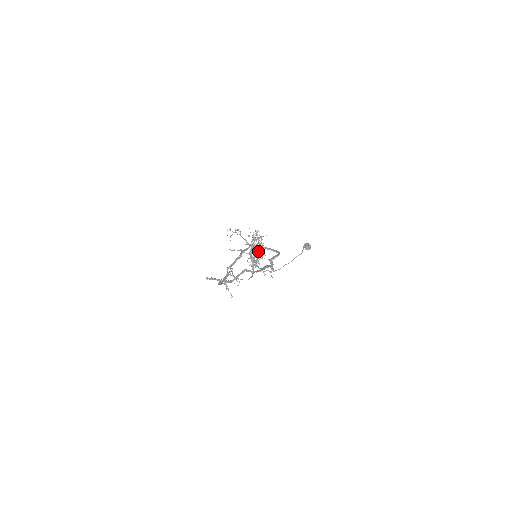
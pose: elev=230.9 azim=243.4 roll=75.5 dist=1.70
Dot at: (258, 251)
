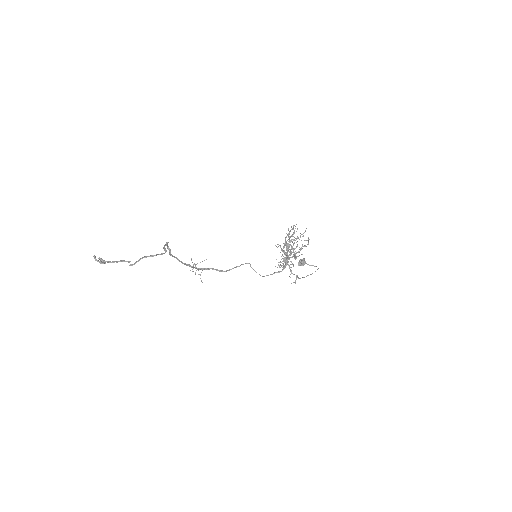
Dot at: (294, 253)
